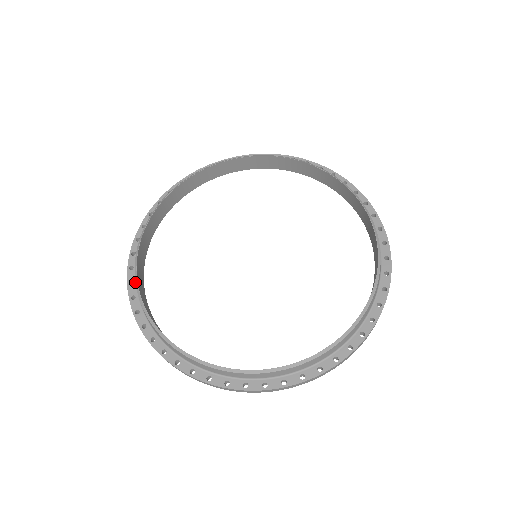
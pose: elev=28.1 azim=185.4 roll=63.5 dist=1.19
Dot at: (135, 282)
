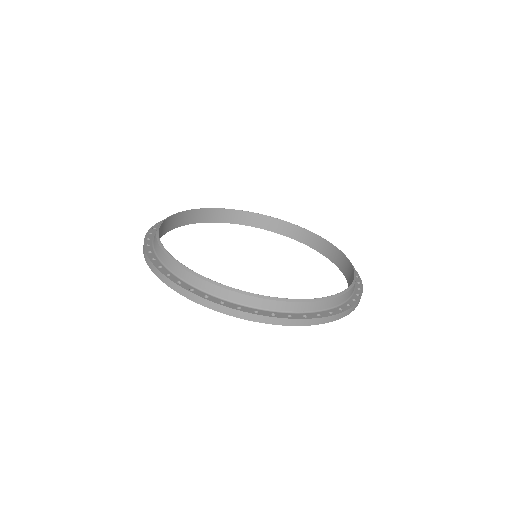
Dot at: (209, 295)
